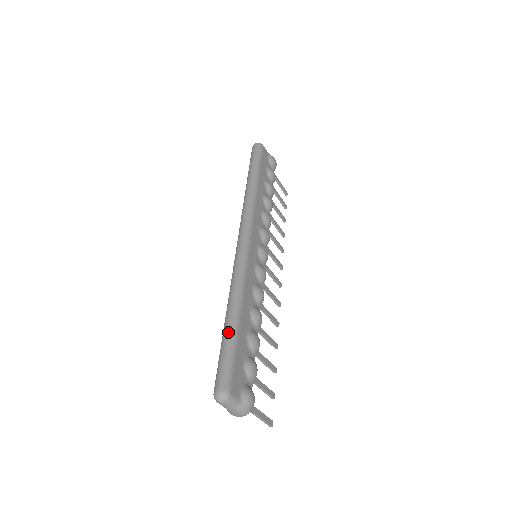
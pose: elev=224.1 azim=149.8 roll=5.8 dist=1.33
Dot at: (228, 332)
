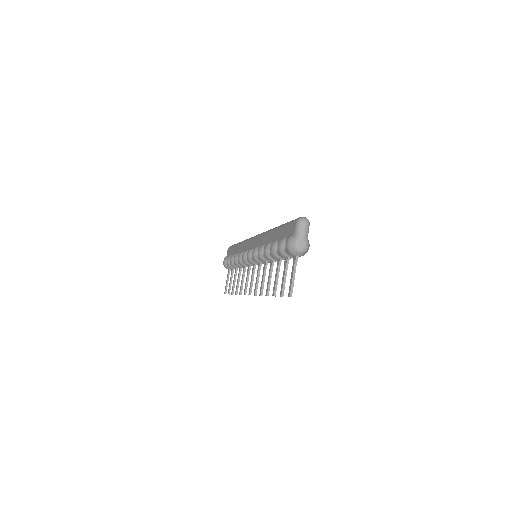
Dot at: occluded
